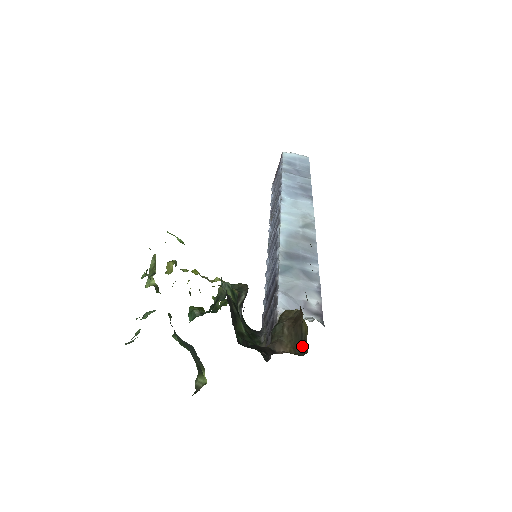
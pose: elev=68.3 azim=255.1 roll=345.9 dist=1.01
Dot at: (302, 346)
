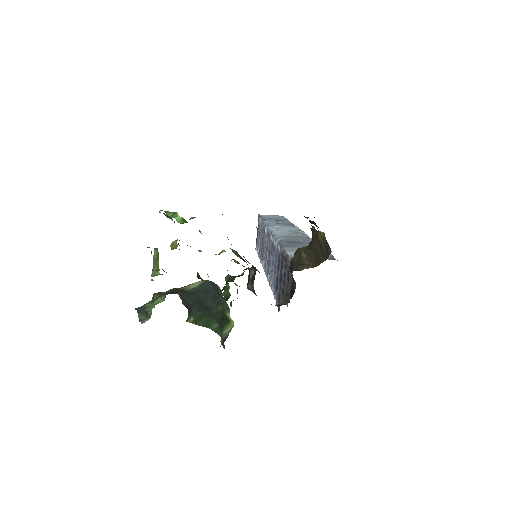
Dot at: (324, 254)
